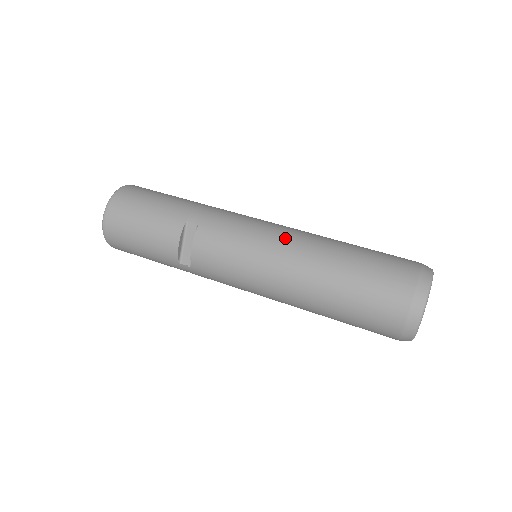
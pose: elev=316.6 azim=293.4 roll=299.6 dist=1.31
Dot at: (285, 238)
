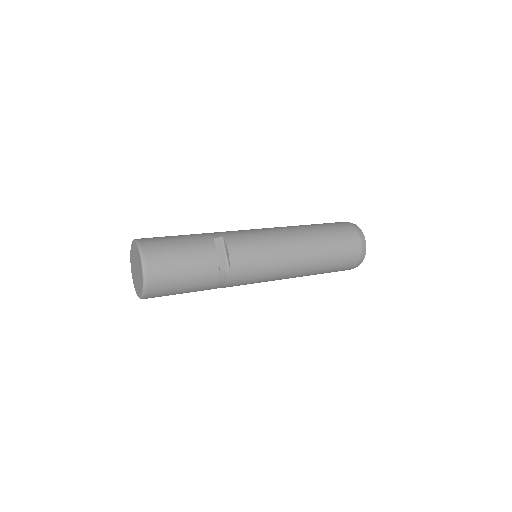
Dot at: (277, 228)
